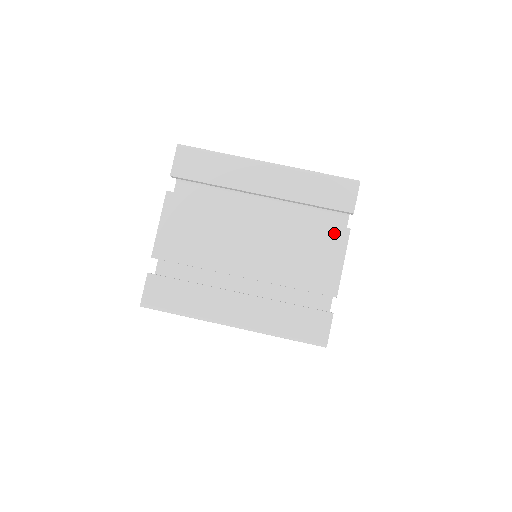
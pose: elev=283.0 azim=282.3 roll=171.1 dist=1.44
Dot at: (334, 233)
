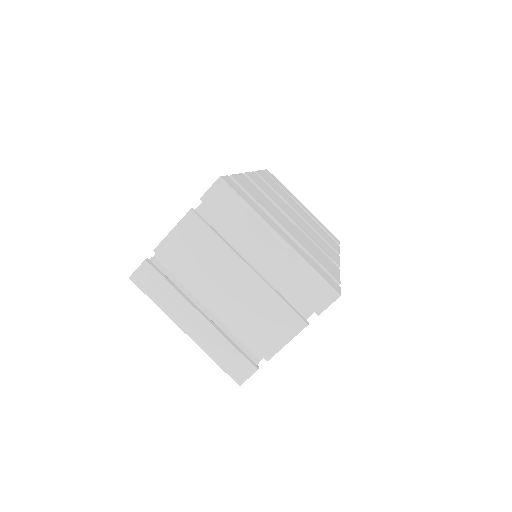
Dot at: (294, 320)
